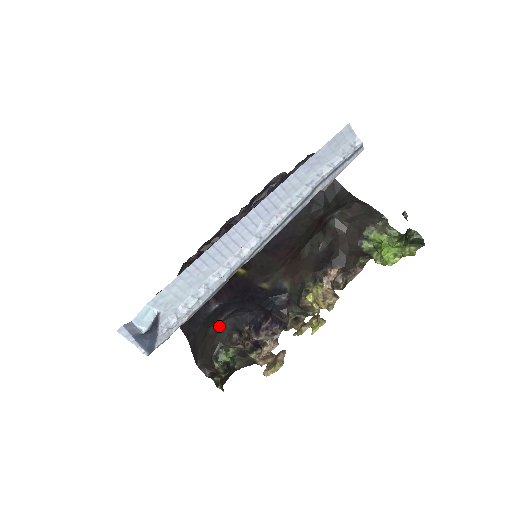
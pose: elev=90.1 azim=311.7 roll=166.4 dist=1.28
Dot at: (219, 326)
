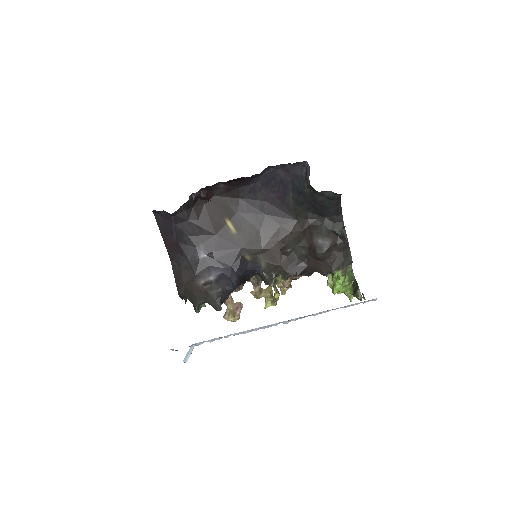
Dot at: (209, 292)
